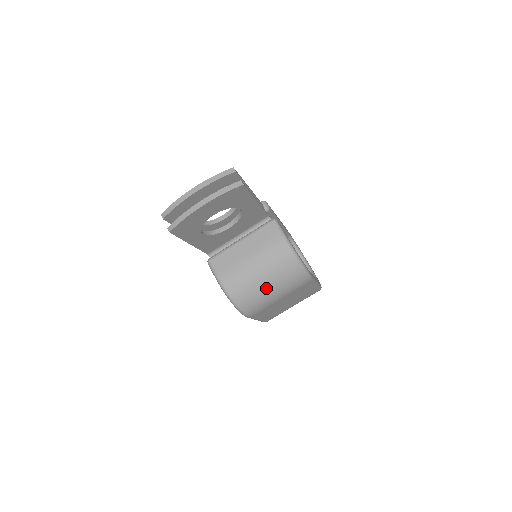
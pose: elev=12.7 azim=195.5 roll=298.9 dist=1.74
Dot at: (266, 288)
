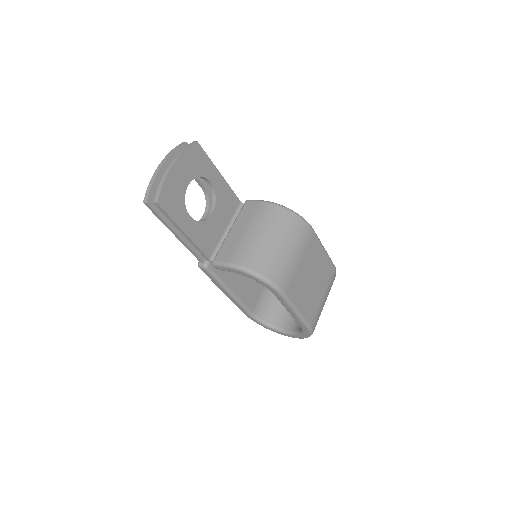
Dot at: (278, 247)
